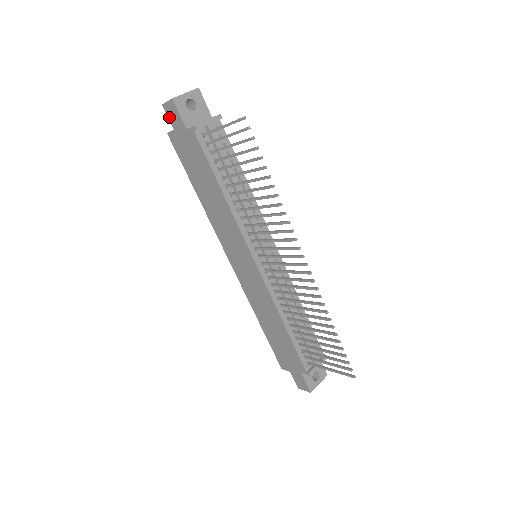
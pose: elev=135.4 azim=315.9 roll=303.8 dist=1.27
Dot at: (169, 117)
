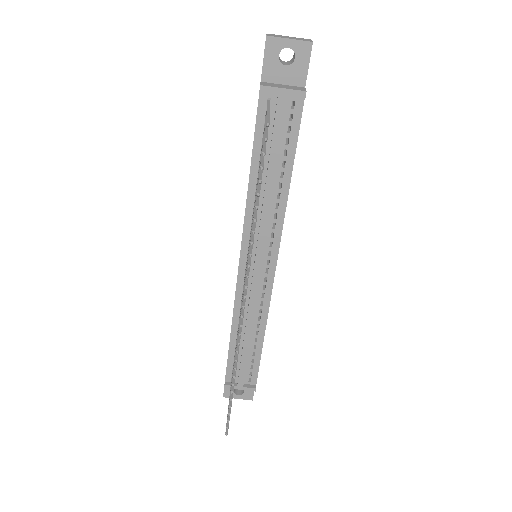
Dot at: occluded
